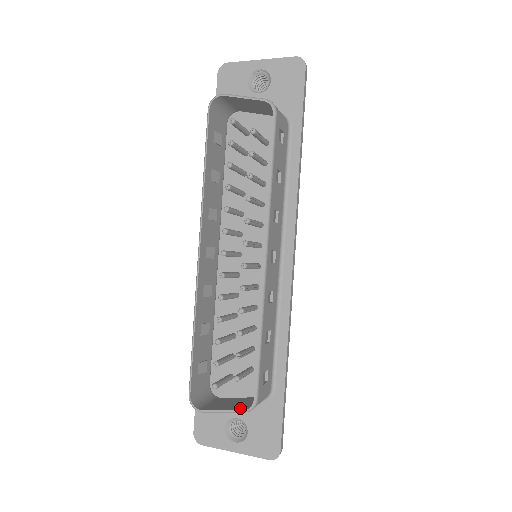
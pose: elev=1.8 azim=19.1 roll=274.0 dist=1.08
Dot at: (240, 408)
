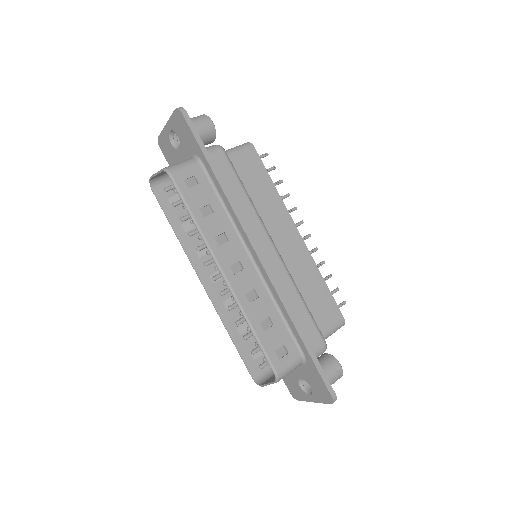
Dot at: occluded
